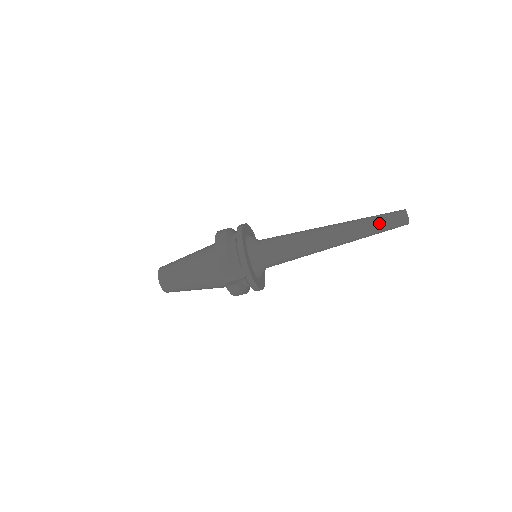
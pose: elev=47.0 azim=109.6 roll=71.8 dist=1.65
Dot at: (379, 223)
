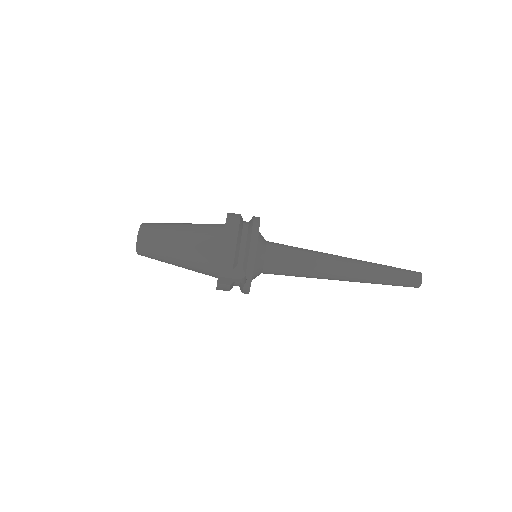
Dot at: (394, 278)
